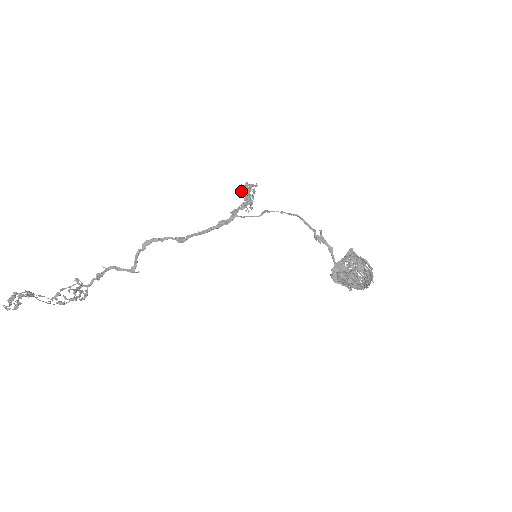
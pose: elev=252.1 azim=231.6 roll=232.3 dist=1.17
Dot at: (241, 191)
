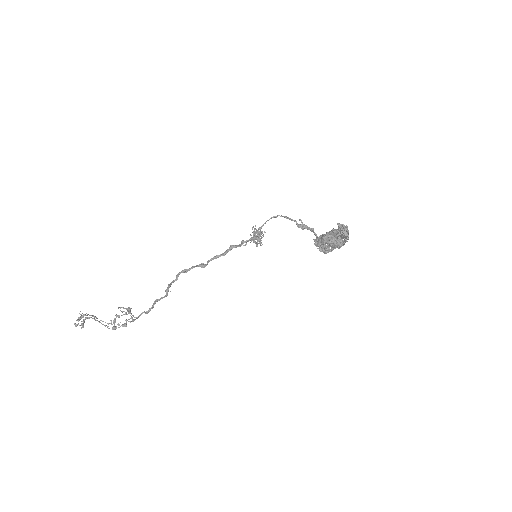
Dot at: occluded
